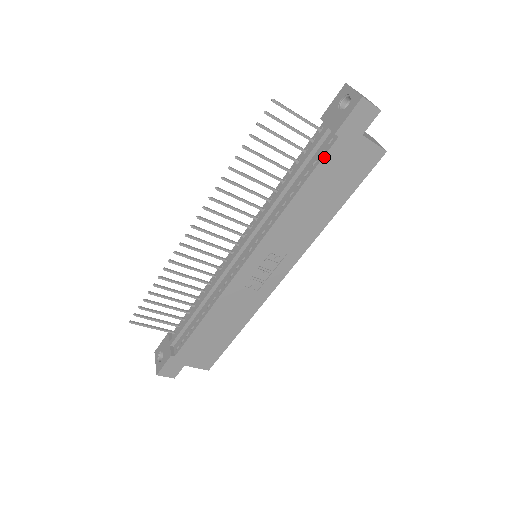
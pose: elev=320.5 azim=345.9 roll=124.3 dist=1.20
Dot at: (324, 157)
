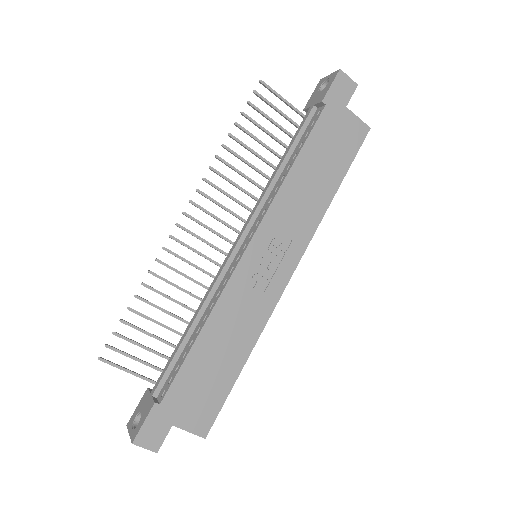
Dot at: (315, 124)
